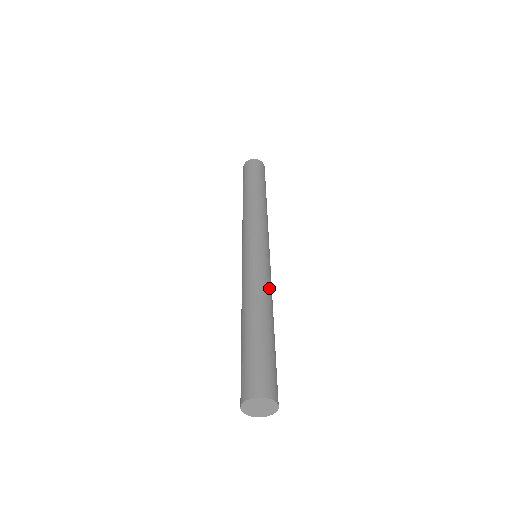
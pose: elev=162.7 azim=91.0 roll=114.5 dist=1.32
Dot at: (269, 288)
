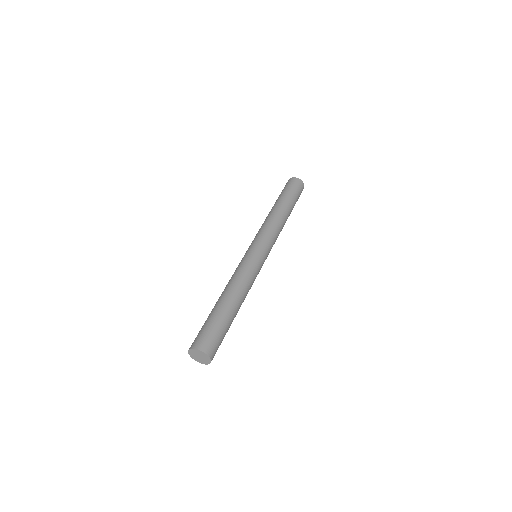
Dot at: (249, 283)
